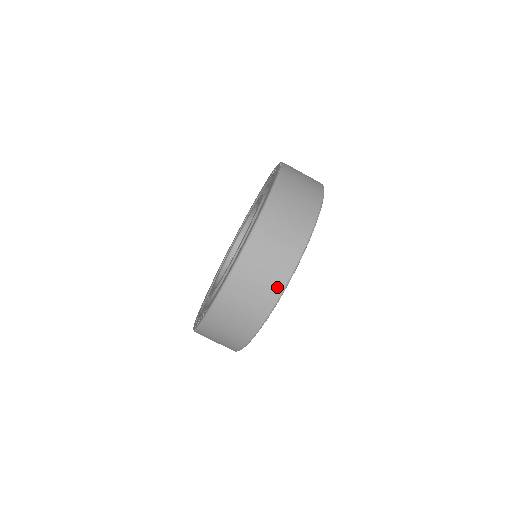
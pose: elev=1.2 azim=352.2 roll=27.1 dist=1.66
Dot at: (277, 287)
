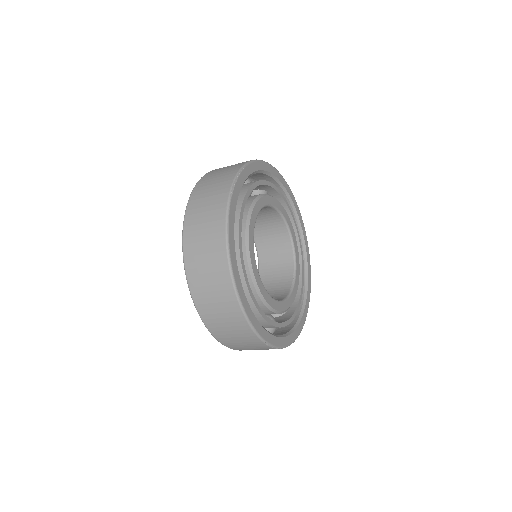
Dot at: (233, 305)
